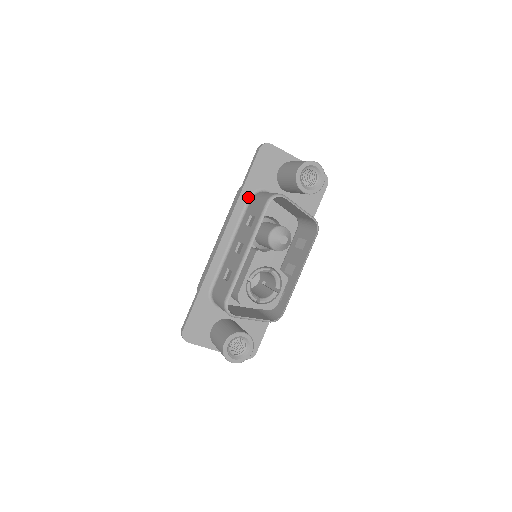
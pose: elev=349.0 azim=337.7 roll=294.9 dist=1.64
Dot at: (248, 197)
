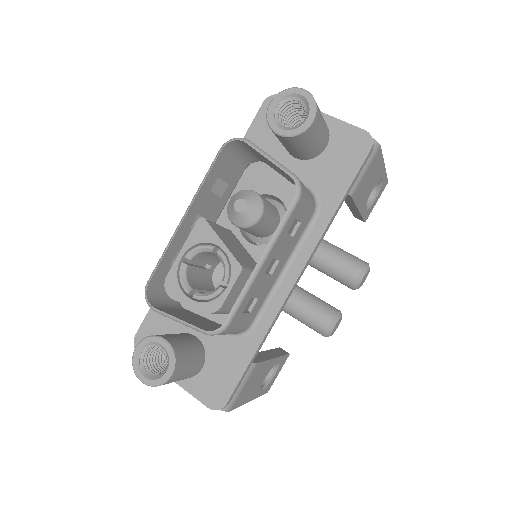
Dot at: occluded
